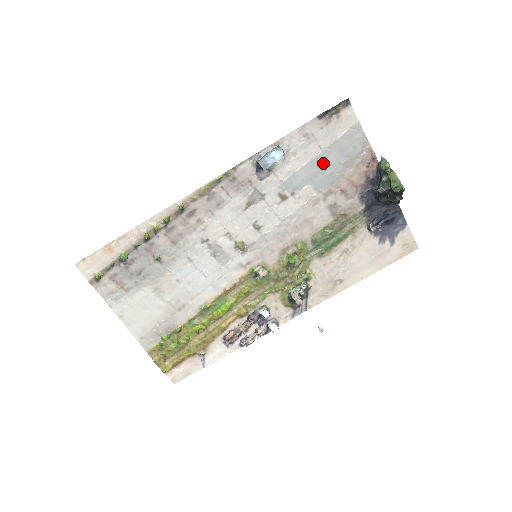
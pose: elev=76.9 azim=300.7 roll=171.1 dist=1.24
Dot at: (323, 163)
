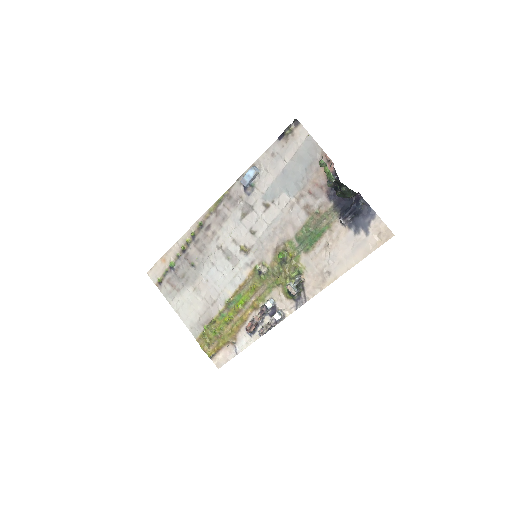
Dot at: (290, 173)
